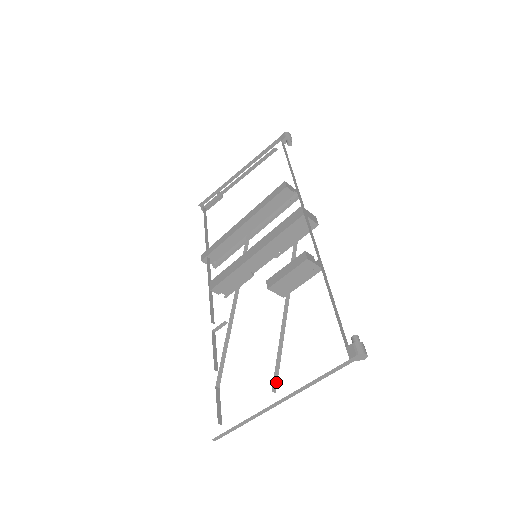
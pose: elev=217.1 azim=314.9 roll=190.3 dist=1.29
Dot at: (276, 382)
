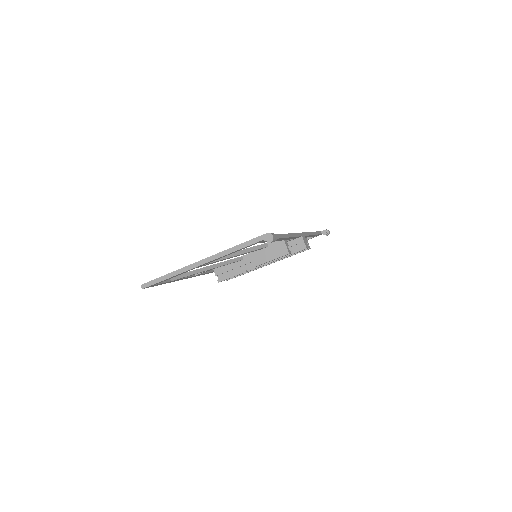
Dot at: occluded
